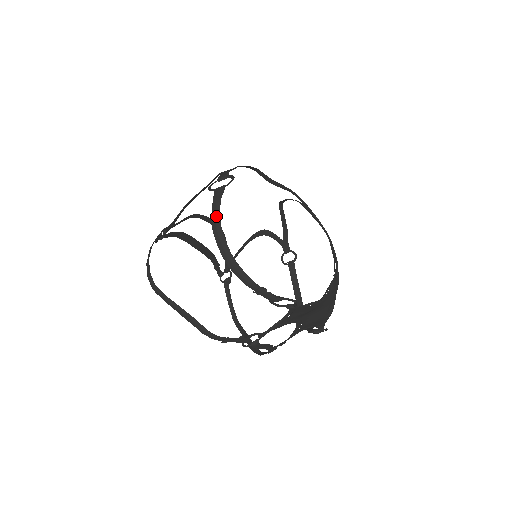
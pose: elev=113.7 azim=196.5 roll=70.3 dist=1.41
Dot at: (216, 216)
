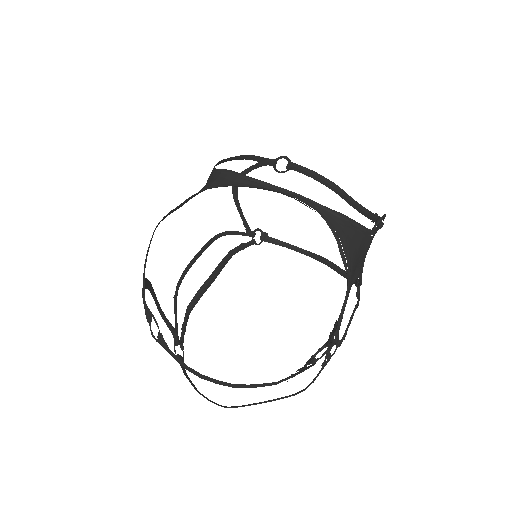
Dot at: (187, 369)
